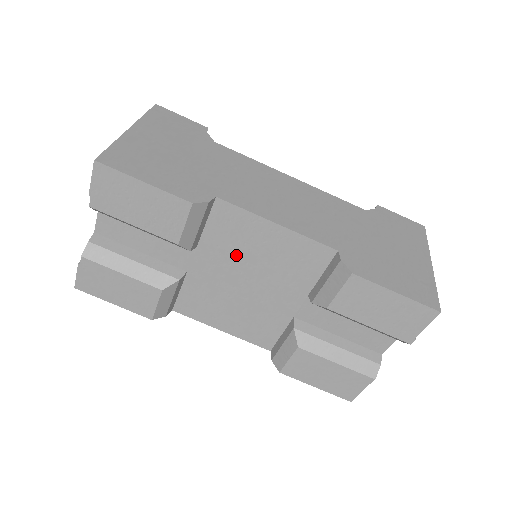
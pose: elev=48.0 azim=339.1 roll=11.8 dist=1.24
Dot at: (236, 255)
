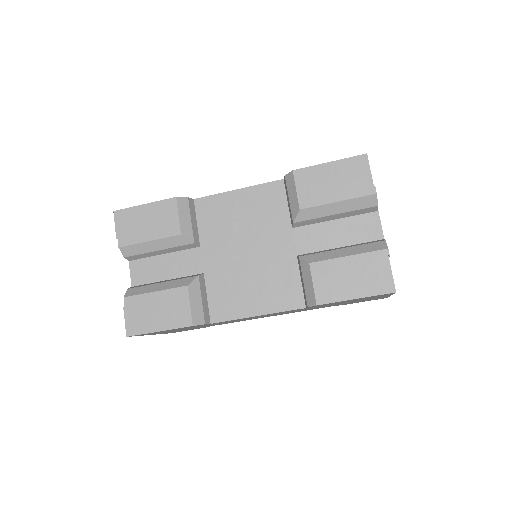
Dot at: (227, 232)
